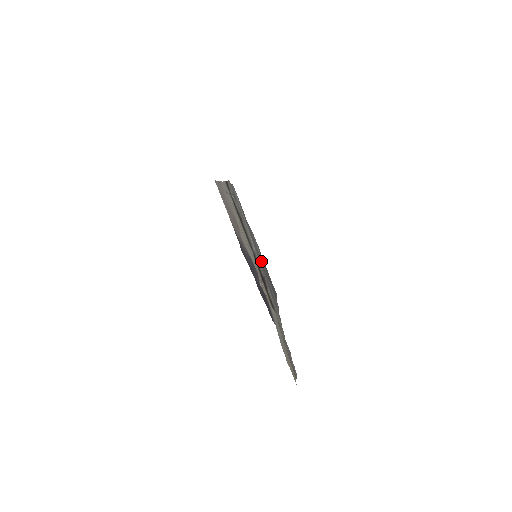
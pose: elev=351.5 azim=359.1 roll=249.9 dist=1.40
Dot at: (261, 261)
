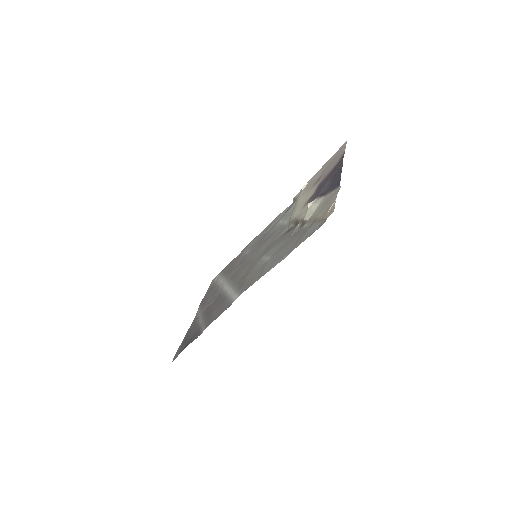
Dot at: (209, 307)
